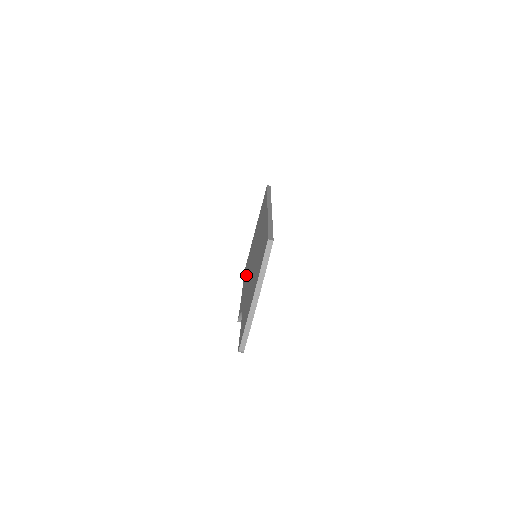
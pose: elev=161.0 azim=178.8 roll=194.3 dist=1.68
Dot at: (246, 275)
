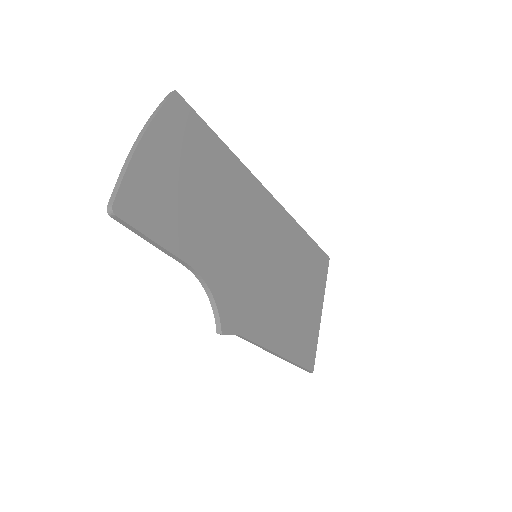
Dot at: occluded
